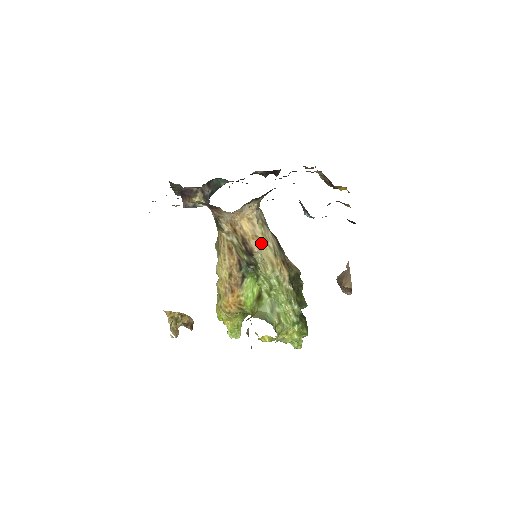
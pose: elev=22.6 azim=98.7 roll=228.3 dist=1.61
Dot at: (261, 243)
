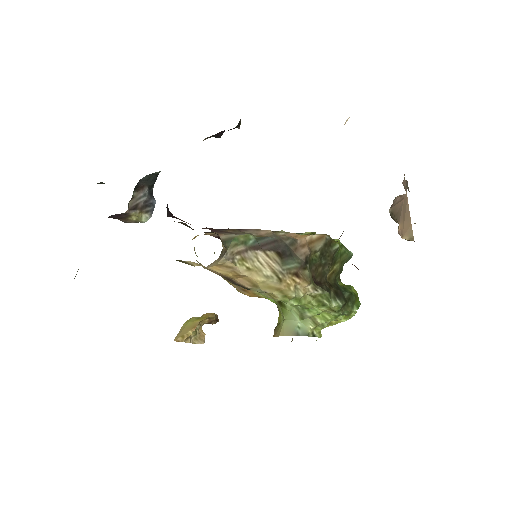
Dot at: (252, 280)
